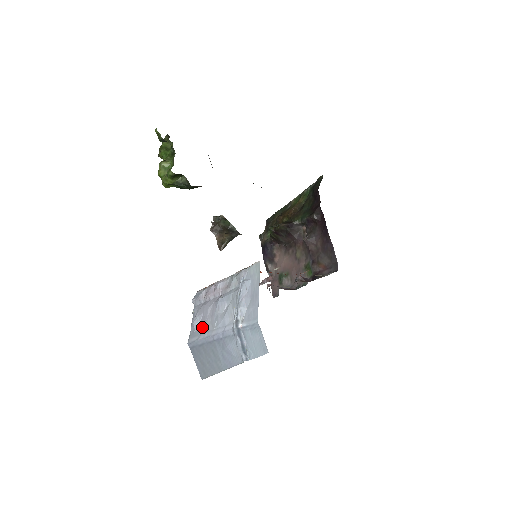
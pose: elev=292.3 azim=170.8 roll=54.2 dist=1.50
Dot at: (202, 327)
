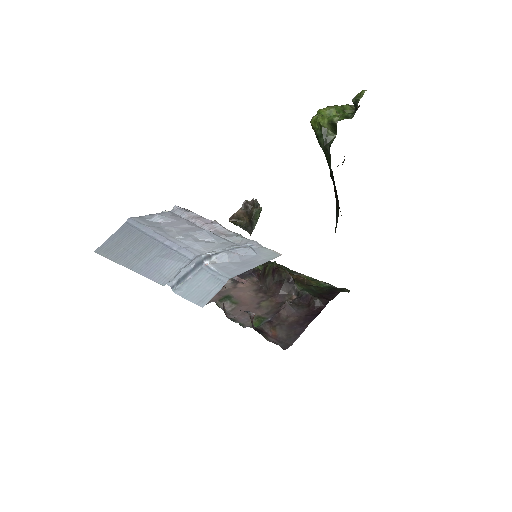
Dot at: (162, 225)
